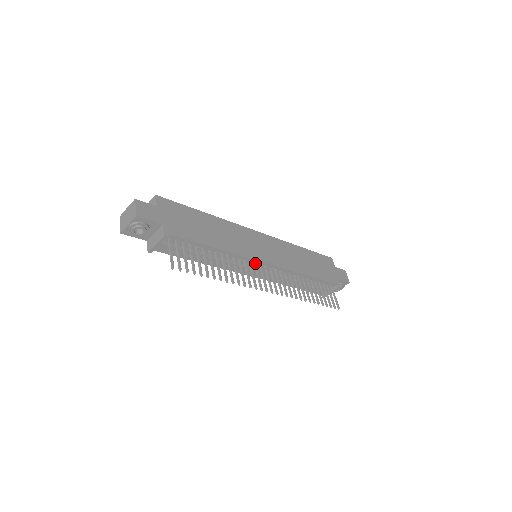
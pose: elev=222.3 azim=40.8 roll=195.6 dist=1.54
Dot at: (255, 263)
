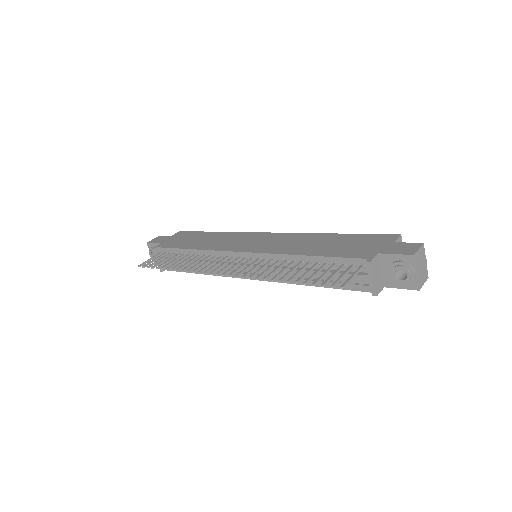
Dot at: (232, 256)
